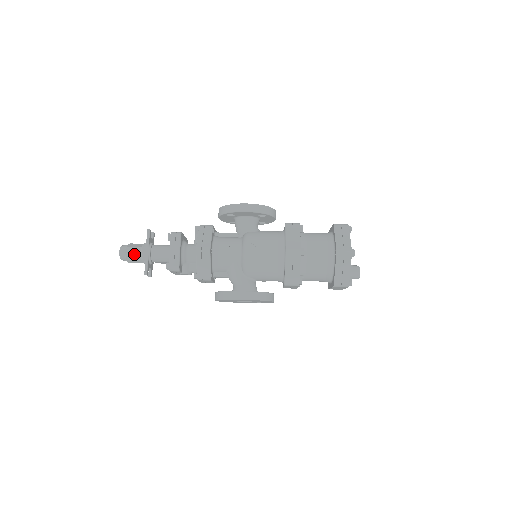
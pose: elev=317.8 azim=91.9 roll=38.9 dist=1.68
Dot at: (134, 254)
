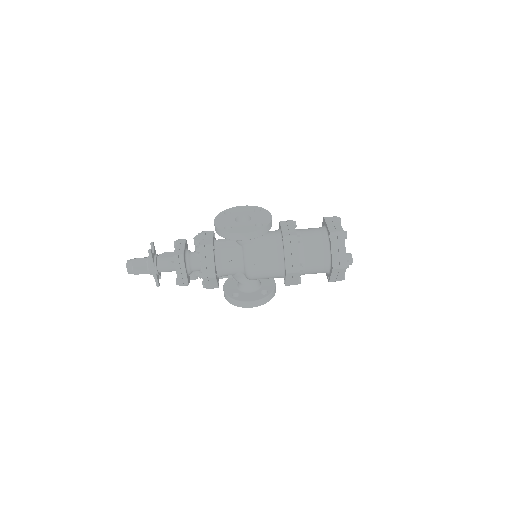
Dot at: (142, 272)
